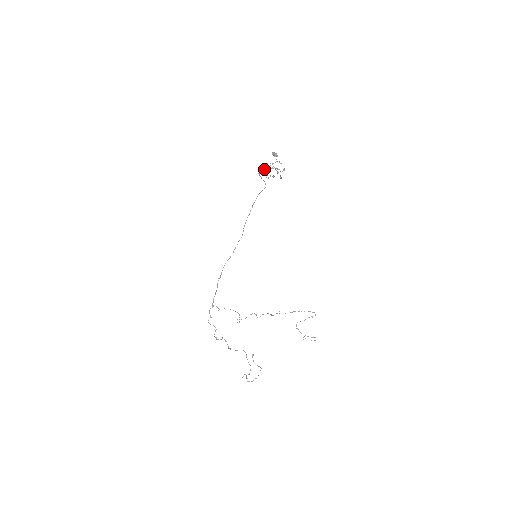
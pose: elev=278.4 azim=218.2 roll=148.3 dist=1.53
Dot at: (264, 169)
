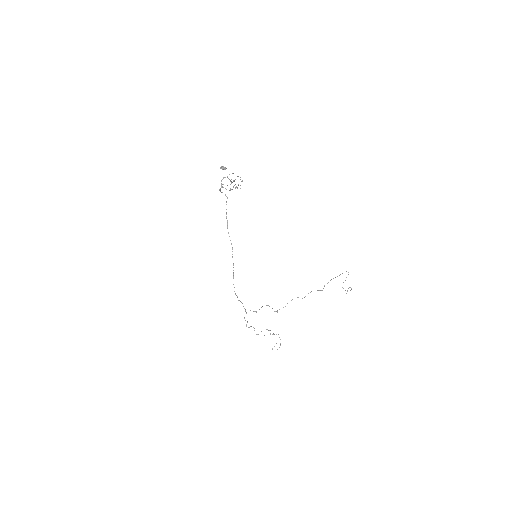
Dot at: (223, 184)
